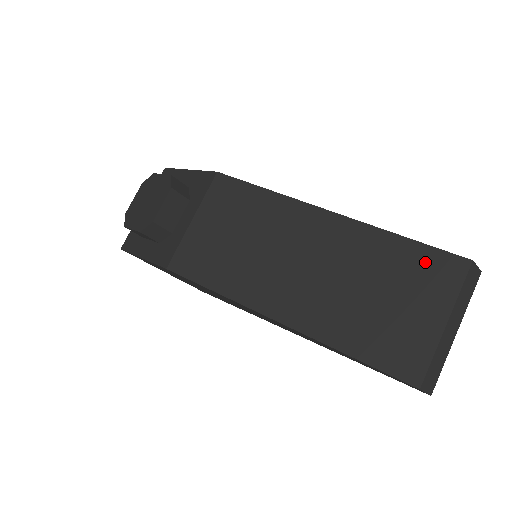
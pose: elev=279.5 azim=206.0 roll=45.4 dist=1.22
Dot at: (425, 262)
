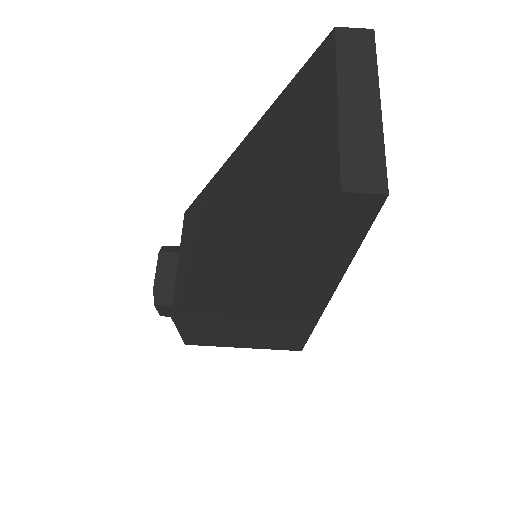
Dot at: (302, 84)
